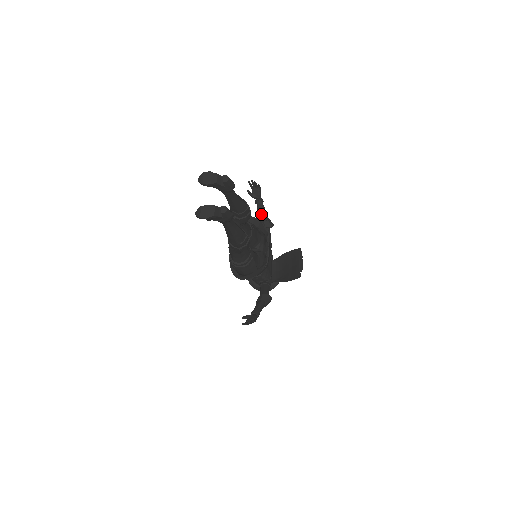
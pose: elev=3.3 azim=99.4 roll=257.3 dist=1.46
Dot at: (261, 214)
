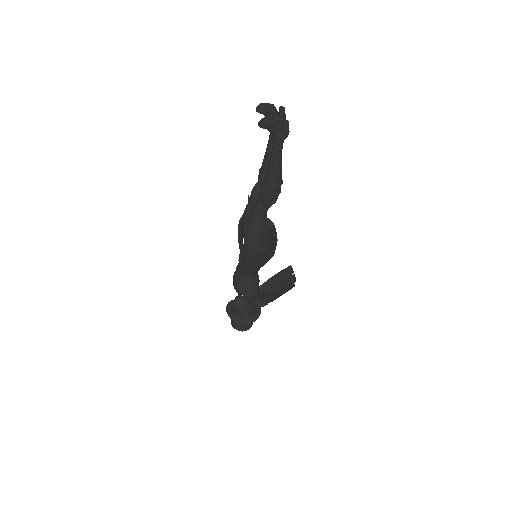
Dot at: occluded
